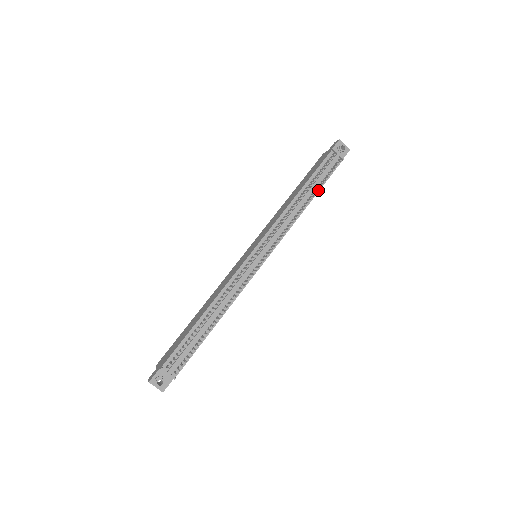
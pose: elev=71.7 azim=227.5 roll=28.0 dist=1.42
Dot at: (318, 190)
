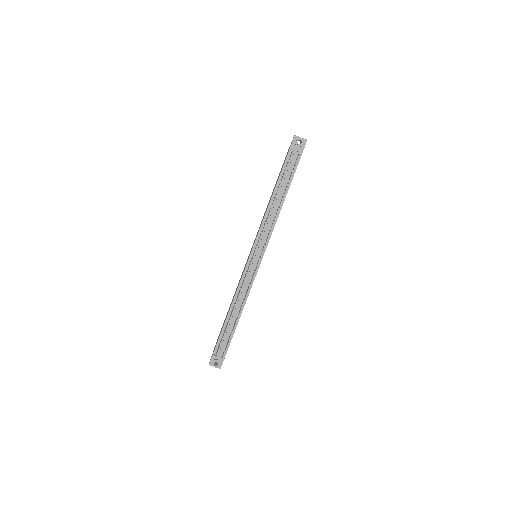
Dot at: (288, 188)
